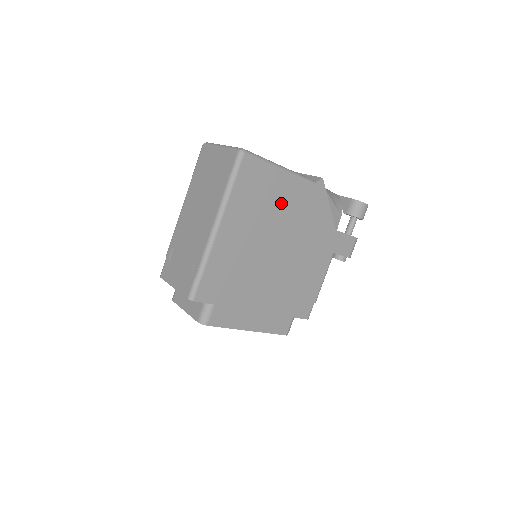
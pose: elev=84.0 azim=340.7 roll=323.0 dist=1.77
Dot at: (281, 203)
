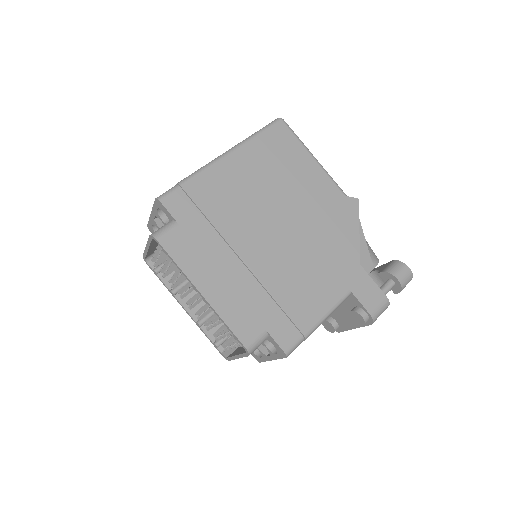
Dot at: (302, 186)
